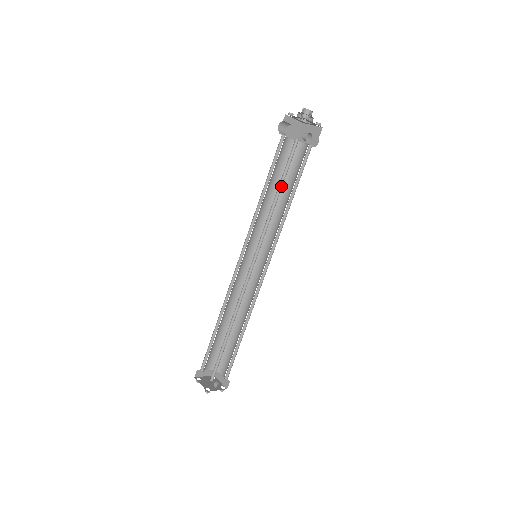
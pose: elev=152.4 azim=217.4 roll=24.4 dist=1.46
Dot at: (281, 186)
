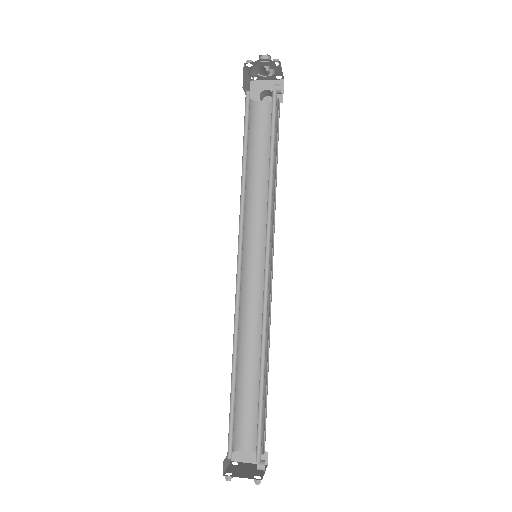
Dot at: (271, 151)
